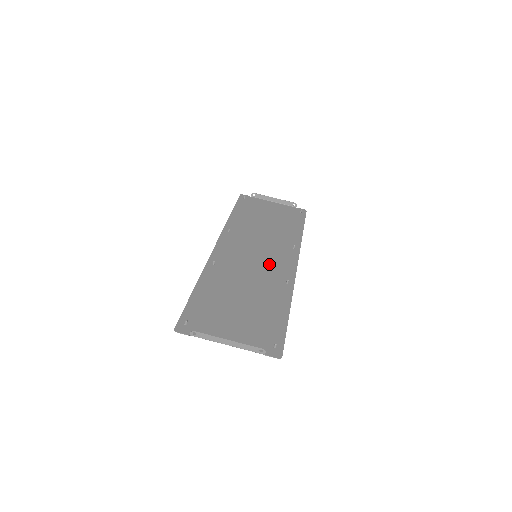
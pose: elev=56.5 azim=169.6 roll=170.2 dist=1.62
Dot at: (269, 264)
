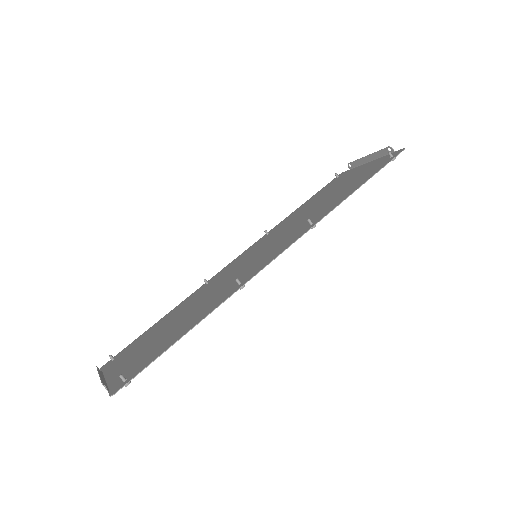
Dot at: (254, 262)
